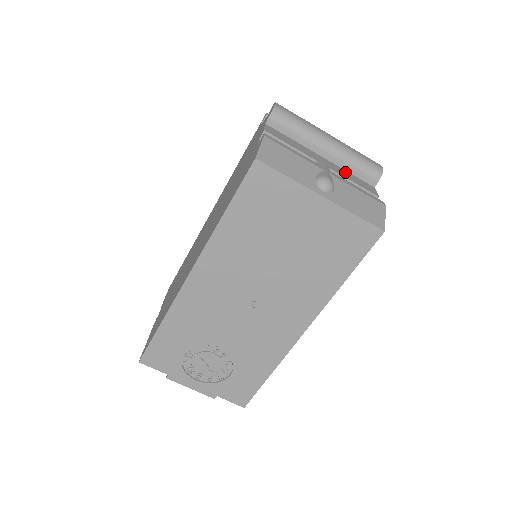
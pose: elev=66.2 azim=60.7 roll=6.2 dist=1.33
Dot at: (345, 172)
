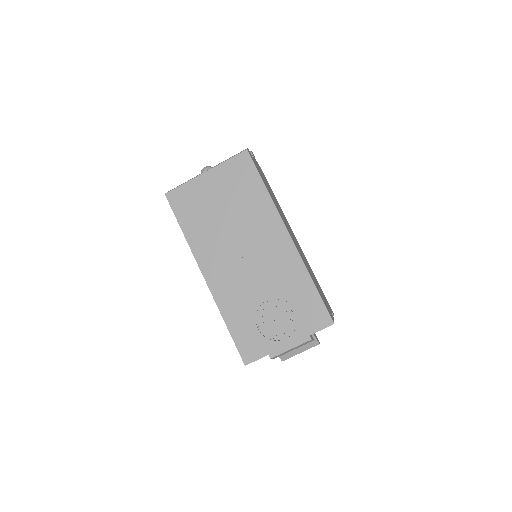
Dot at: occluded
